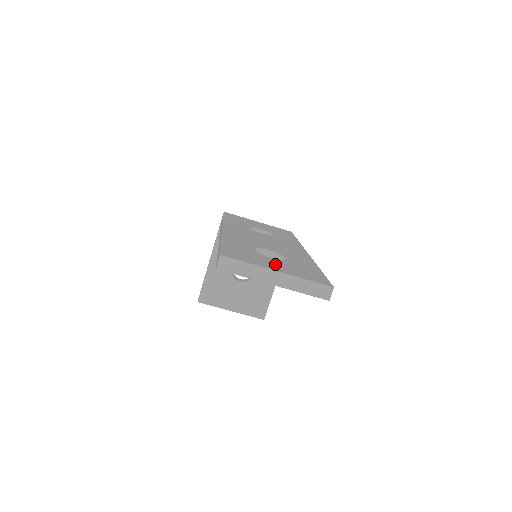
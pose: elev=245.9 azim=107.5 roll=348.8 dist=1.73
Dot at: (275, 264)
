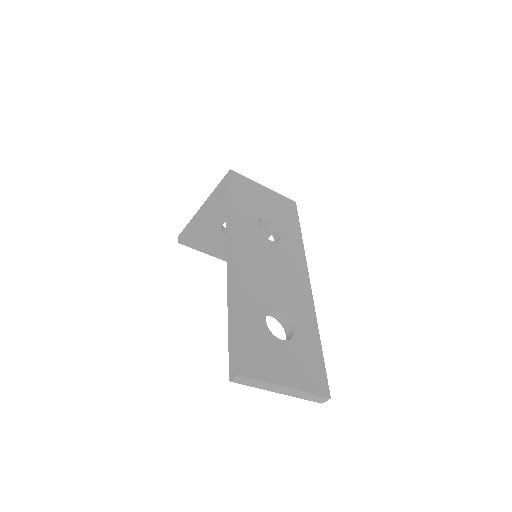
Dot at: (284, 362)
